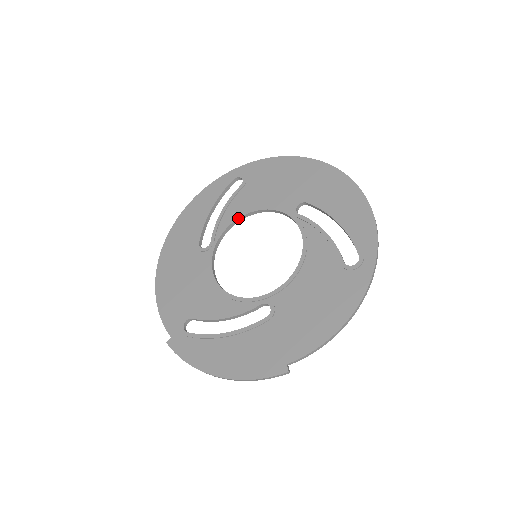
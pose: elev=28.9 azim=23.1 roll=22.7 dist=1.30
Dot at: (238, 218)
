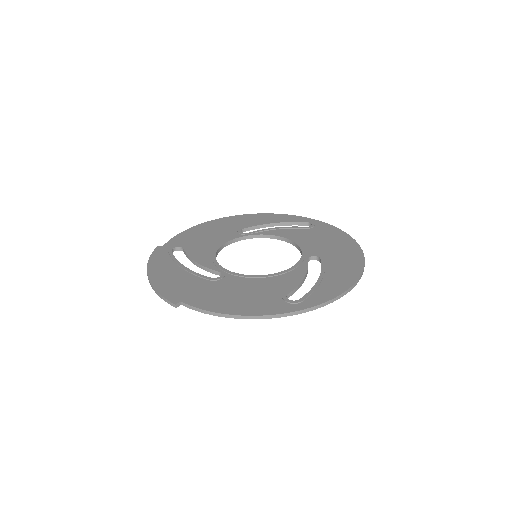
Dot at: (278, 236)
